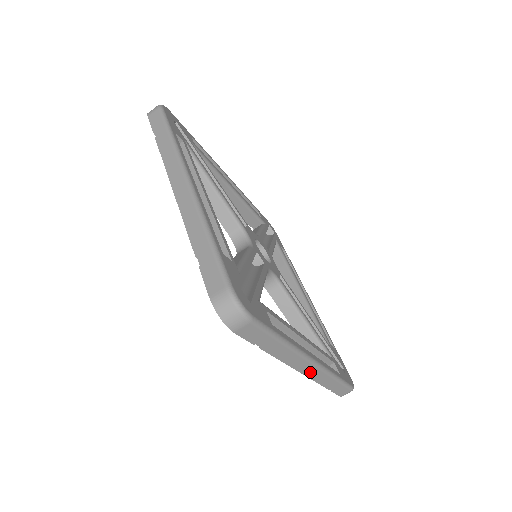
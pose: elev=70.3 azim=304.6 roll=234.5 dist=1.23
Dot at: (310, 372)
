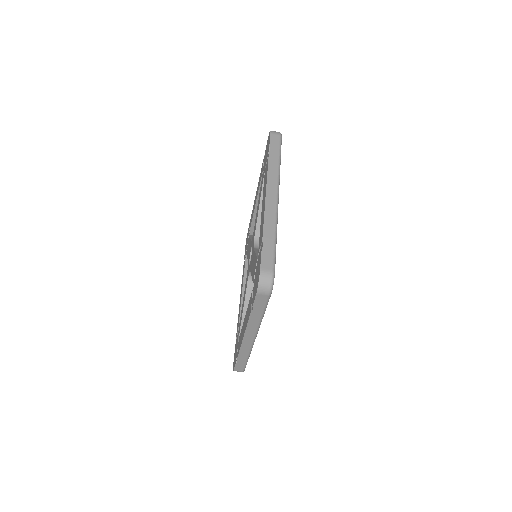
Dot at: (246, 343)
